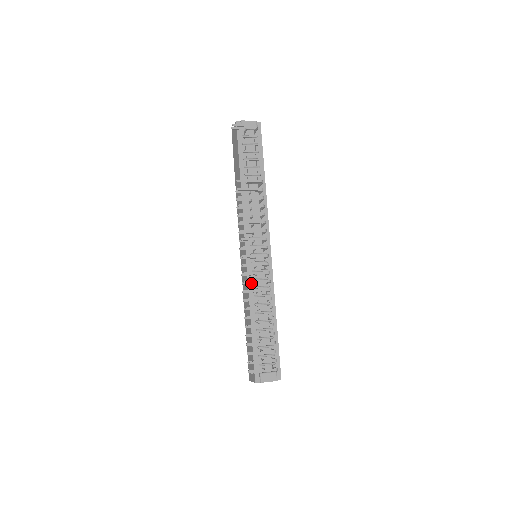
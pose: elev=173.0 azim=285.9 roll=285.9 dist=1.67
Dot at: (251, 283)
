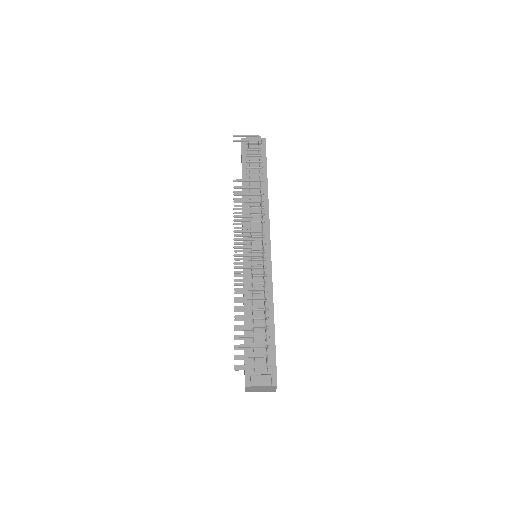
Dot at: (244, 276)
